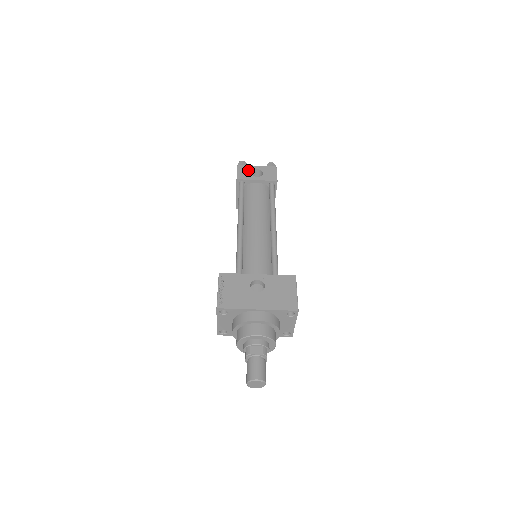
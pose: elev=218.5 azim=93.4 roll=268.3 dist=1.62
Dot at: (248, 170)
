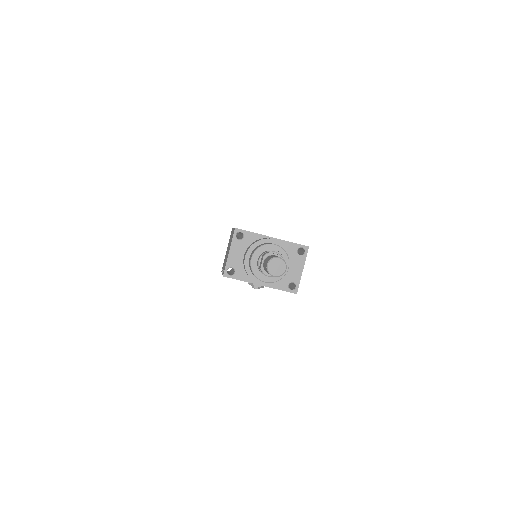
Dot at: occluded
